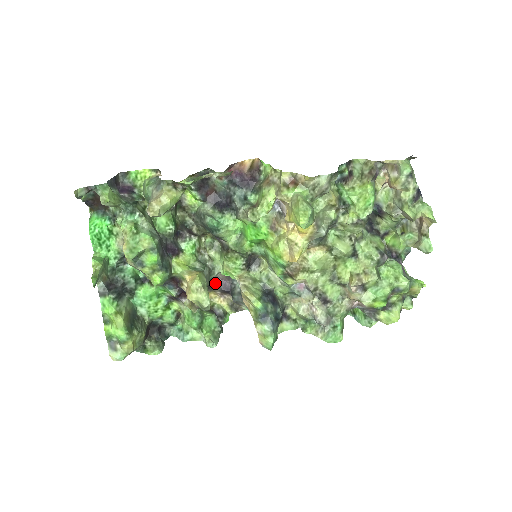
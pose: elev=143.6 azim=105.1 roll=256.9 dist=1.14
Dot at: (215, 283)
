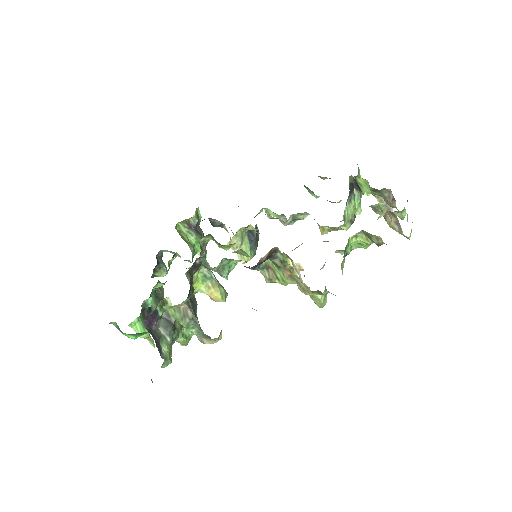
Dot at: occluded
